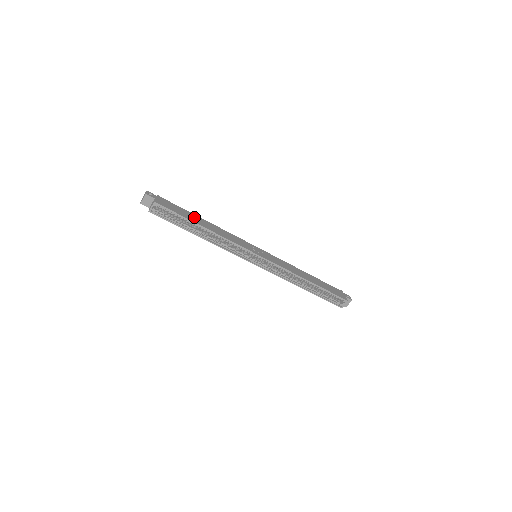
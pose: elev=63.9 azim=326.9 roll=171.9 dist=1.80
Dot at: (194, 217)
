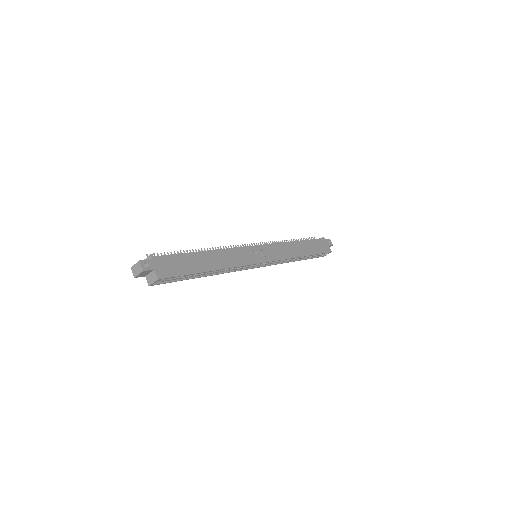
Dot at: (197, 260)
